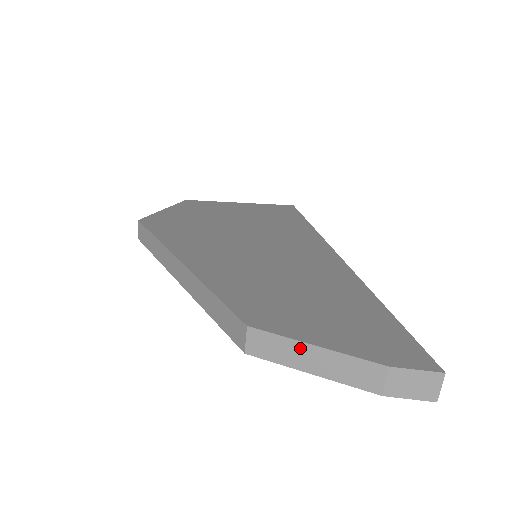
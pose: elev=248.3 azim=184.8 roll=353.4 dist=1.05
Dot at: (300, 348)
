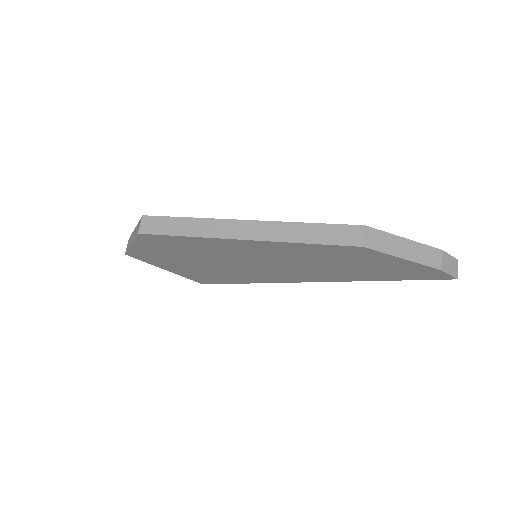
Dot at: (397, 240)
